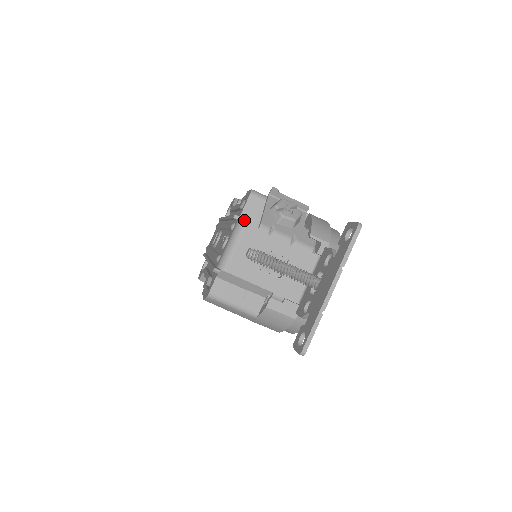
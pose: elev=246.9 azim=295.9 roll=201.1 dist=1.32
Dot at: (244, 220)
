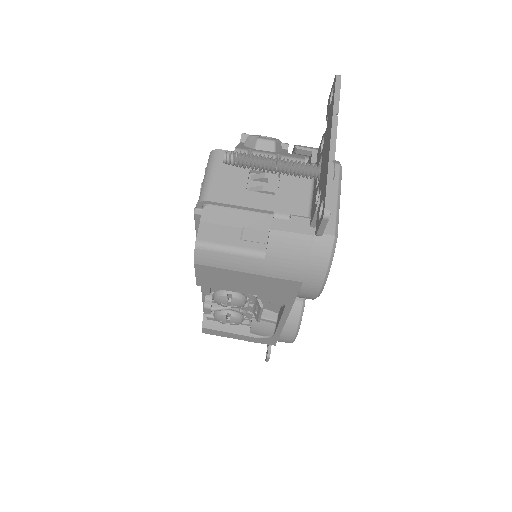
Dot at: occluded
